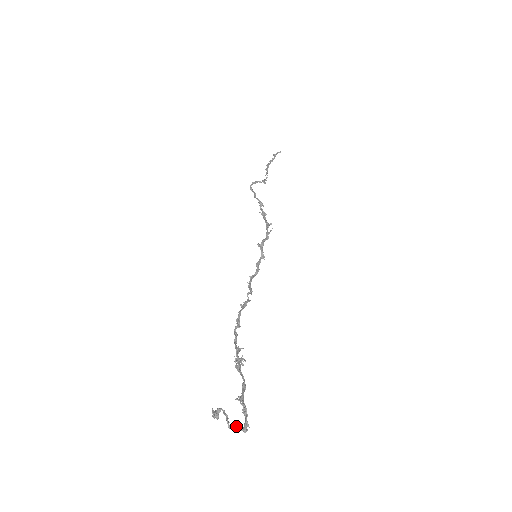
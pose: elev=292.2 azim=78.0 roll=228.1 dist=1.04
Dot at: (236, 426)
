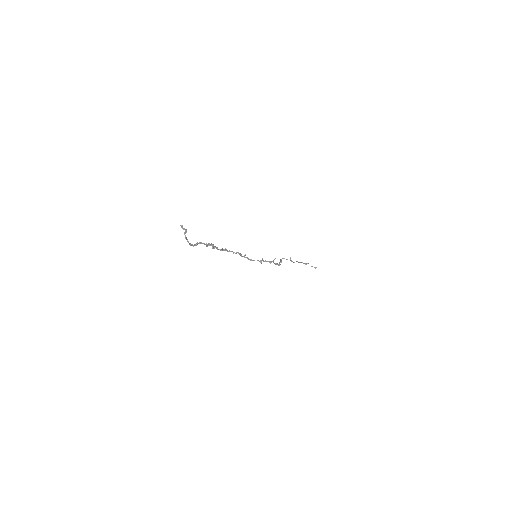
Dot at: (188, 241)
